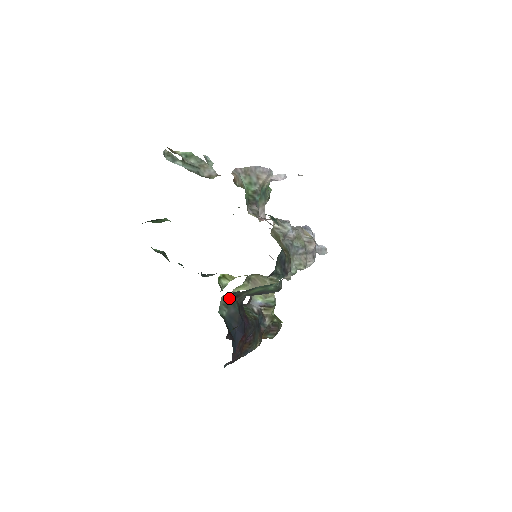
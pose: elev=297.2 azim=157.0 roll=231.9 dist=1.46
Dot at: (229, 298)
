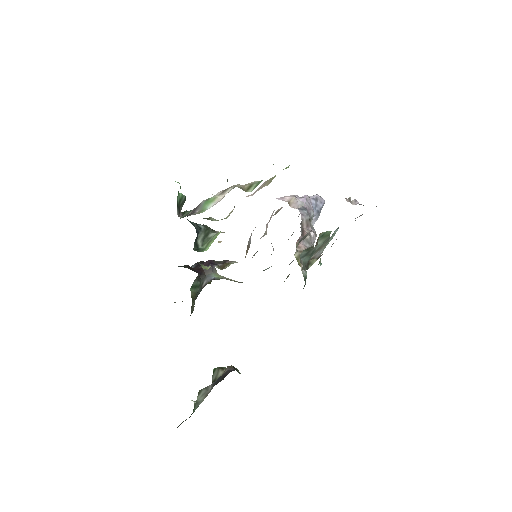
Dot at: occluded
